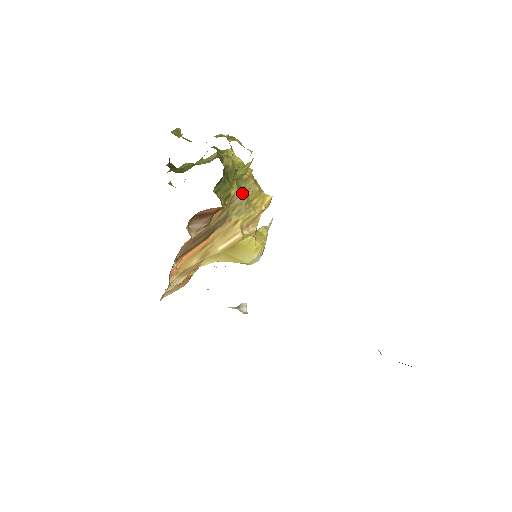
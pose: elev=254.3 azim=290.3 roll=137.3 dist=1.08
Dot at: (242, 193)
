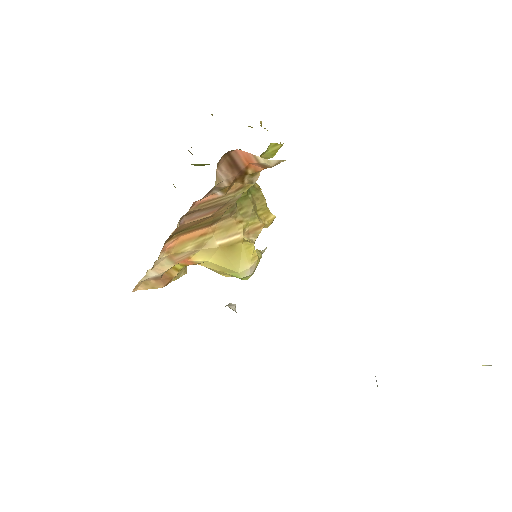
Dot at: (251, 198)
